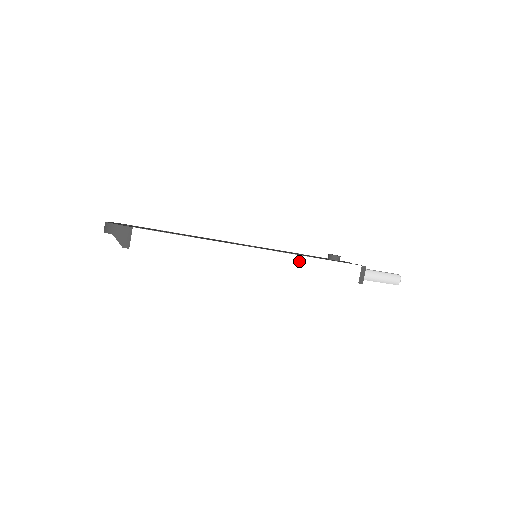
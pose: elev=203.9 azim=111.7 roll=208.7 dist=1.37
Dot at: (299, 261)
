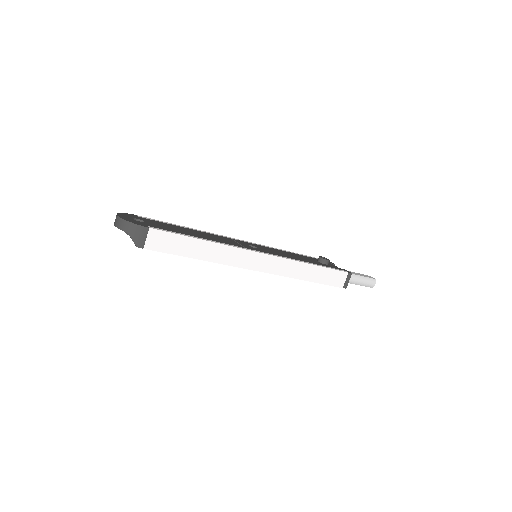
Dot at: (297, 266)
